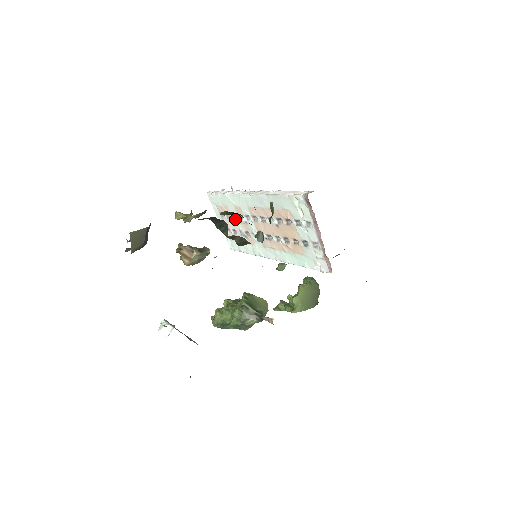
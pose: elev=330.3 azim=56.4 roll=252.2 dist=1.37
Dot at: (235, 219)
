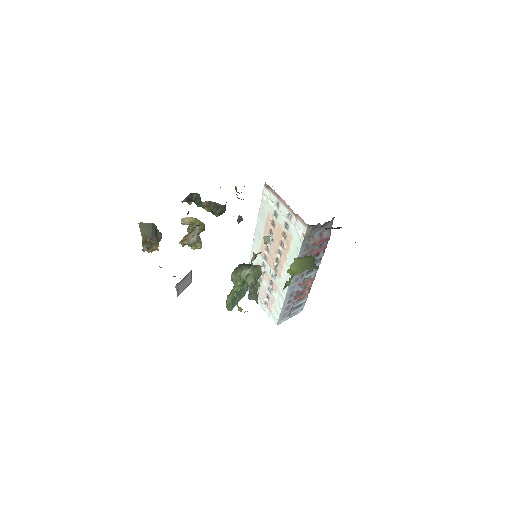
Dot at: (261, 282)
